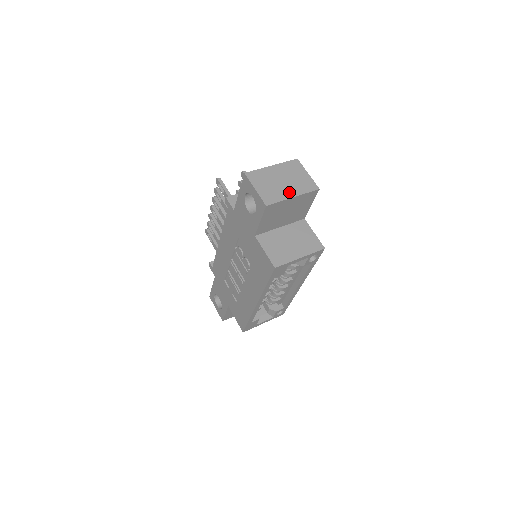
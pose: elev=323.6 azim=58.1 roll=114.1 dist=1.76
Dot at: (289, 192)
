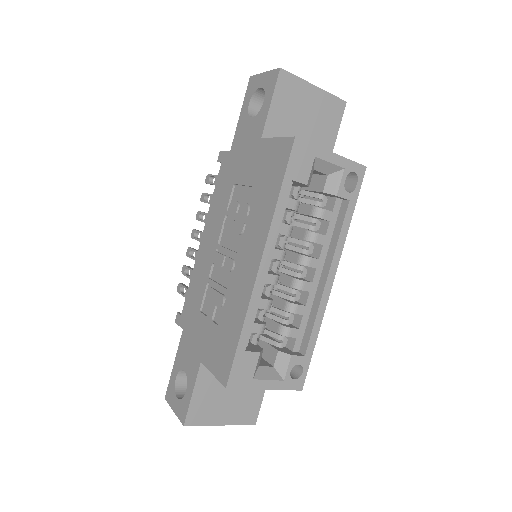
Dot at: occluded
